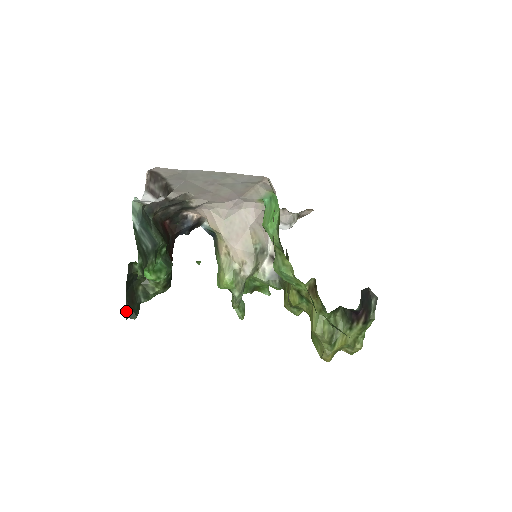
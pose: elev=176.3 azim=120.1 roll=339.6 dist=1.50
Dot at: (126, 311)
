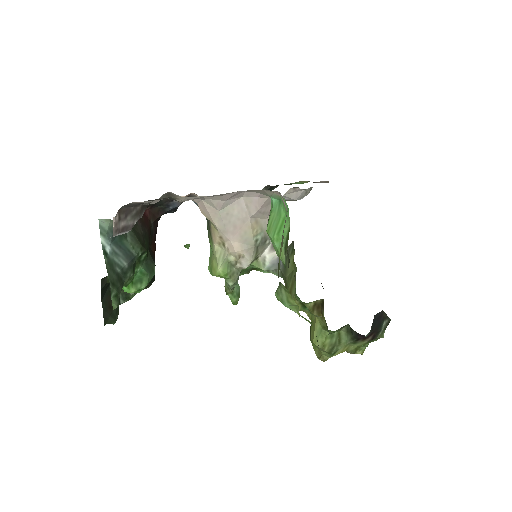
Dot at: occluded
